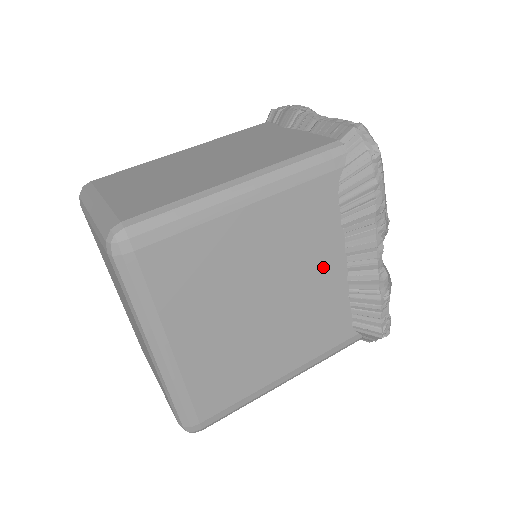
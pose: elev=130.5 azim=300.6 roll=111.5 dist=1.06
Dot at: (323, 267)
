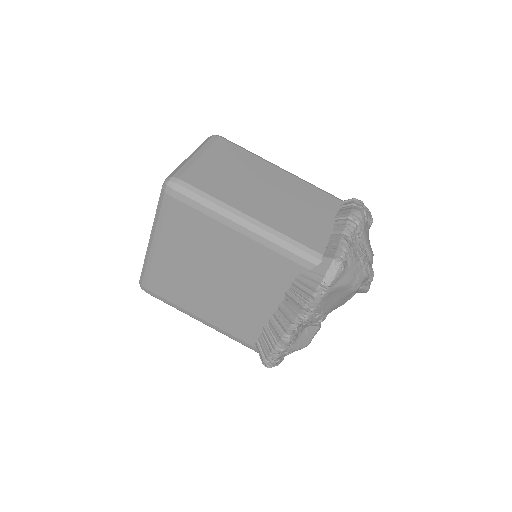
Dot at: (260, 299)
